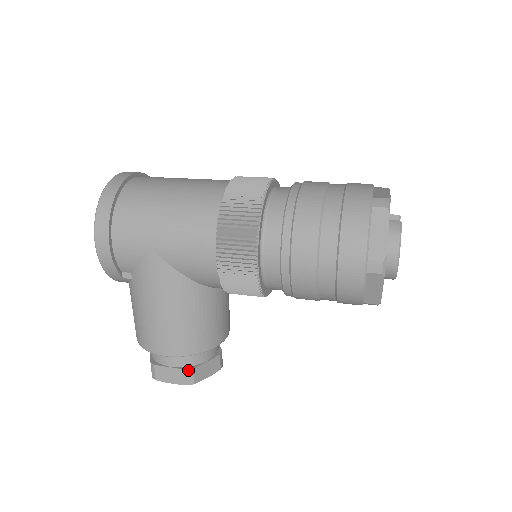
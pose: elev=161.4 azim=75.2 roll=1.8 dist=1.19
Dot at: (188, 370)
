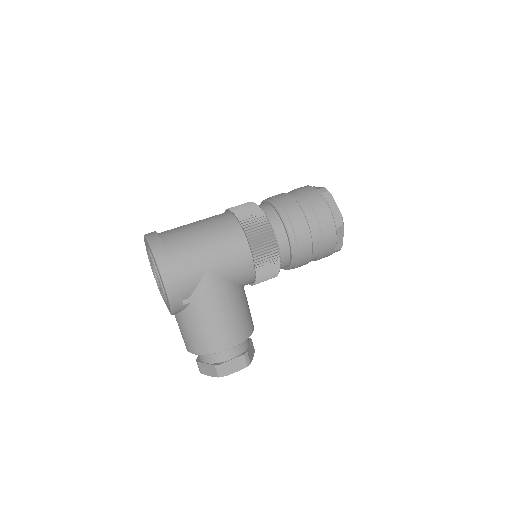
Dot at: (245, 354)
